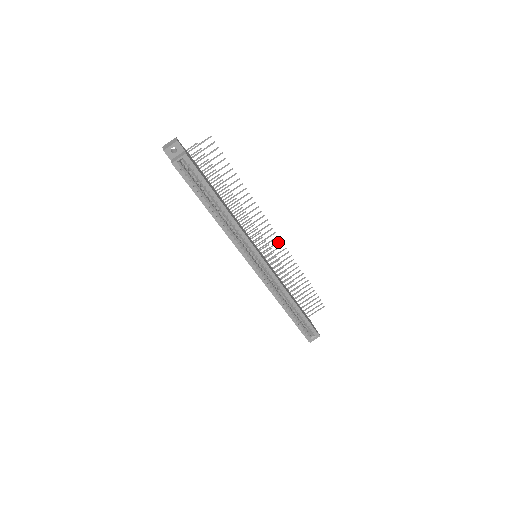
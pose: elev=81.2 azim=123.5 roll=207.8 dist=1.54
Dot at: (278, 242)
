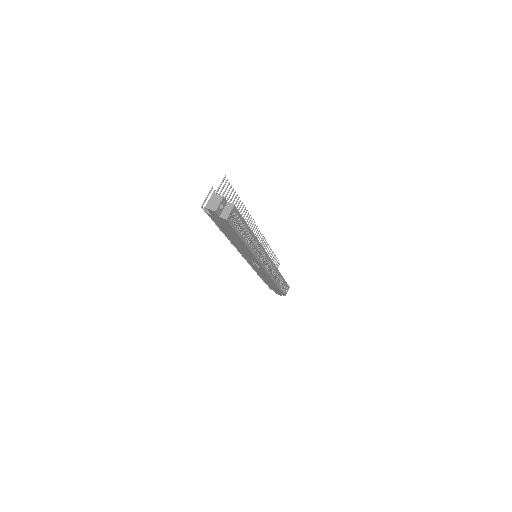
Dot at: (259, 235)
